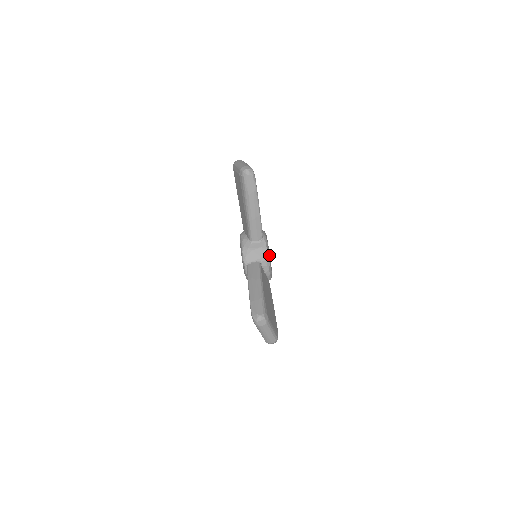
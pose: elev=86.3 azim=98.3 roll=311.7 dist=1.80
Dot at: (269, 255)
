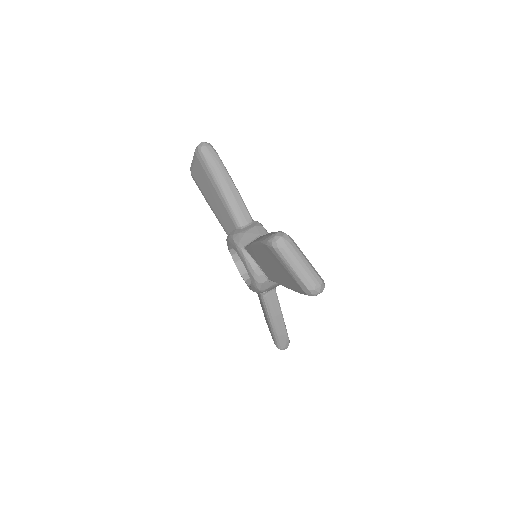
Dot at: occluded
